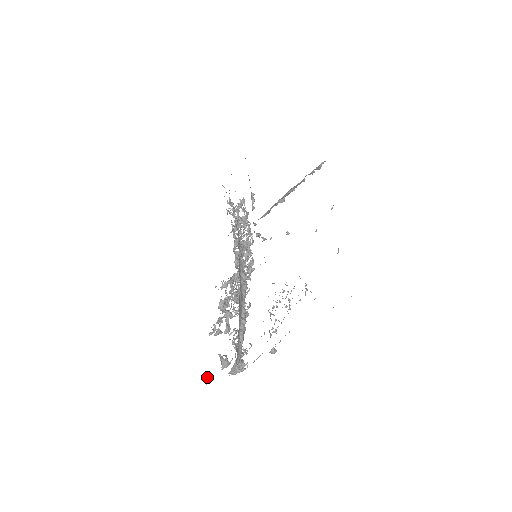
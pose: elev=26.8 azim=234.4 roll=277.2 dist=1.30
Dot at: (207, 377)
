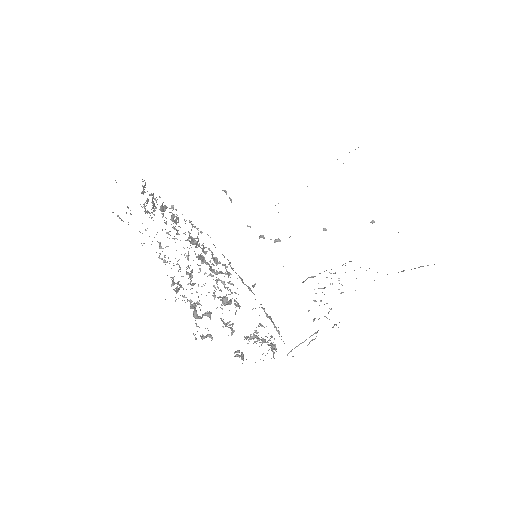
Dot at: occluded
